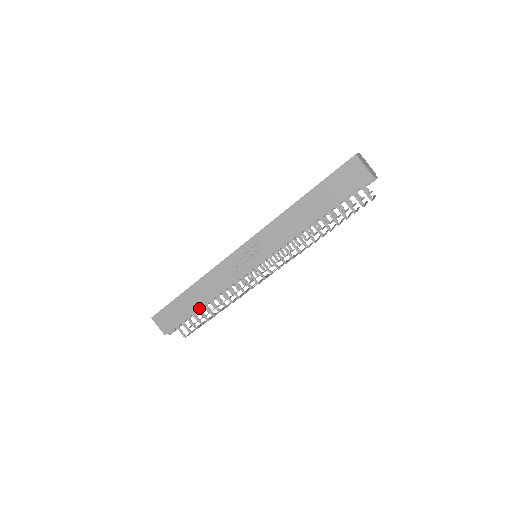
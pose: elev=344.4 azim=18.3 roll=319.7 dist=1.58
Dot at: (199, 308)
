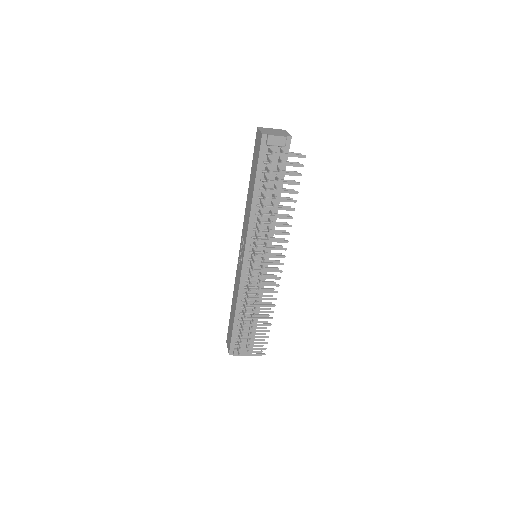
Dot at: (234, 317)
